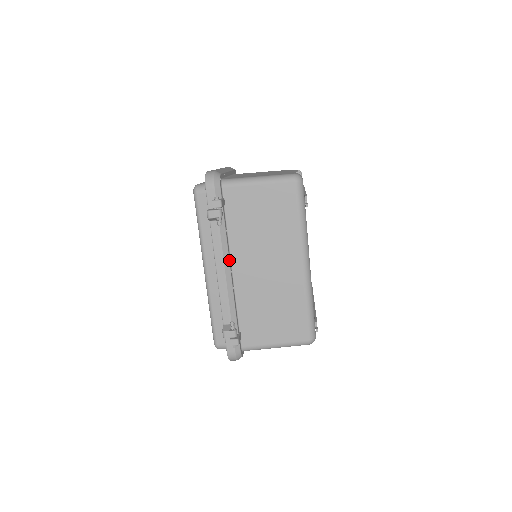
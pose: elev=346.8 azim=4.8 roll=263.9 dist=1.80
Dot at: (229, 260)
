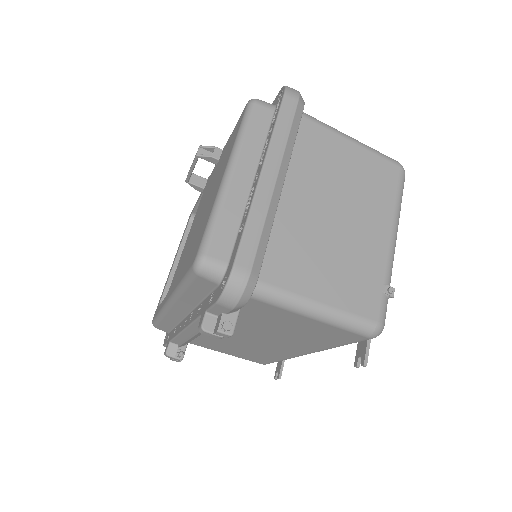
Dot at: occluded
